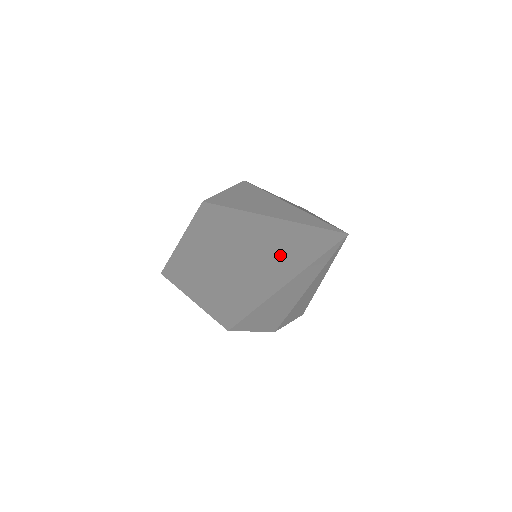
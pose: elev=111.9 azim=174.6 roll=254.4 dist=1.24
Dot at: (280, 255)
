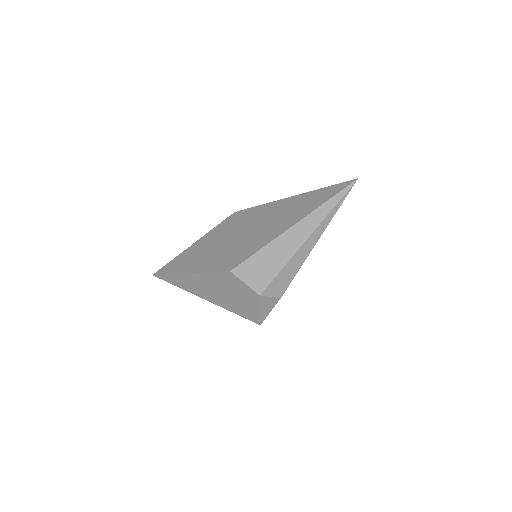
Dot at: (303, 206)
